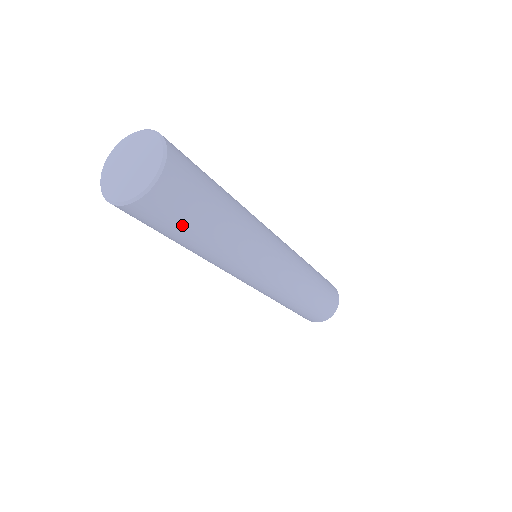
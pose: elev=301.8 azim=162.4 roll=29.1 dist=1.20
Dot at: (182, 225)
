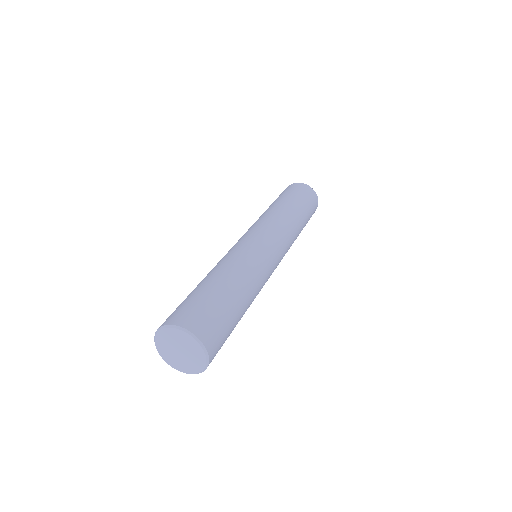
Dot at: occluded
